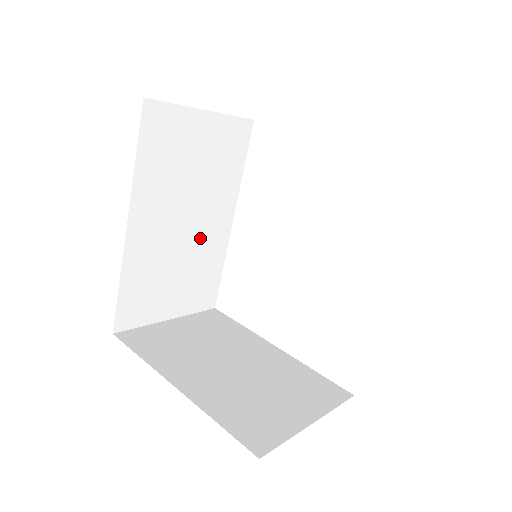
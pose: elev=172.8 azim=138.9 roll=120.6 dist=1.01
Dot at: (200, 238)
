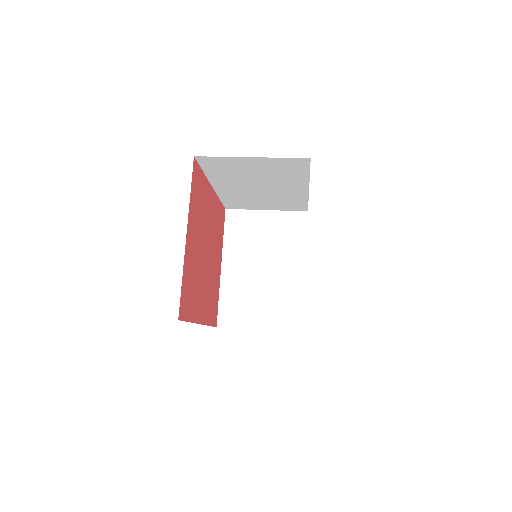
Dot at: (278, 192)
